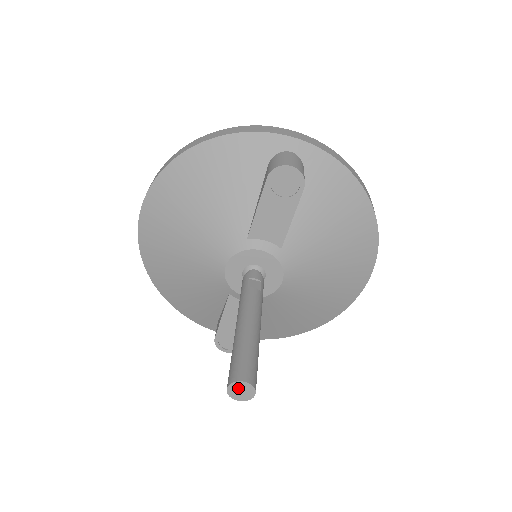
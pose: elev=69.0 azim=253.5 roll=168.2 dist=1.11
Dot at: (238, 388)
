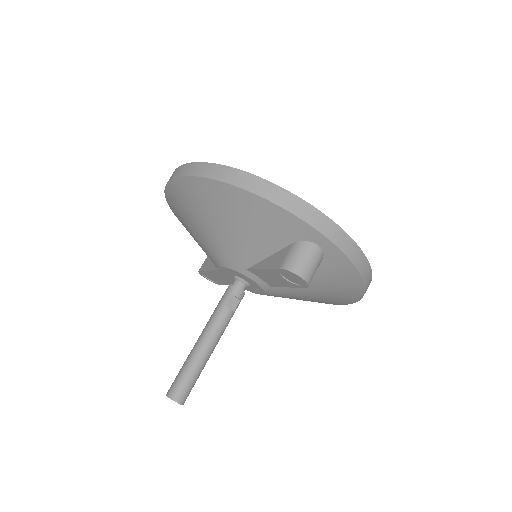
Dot at: (173, 400)
